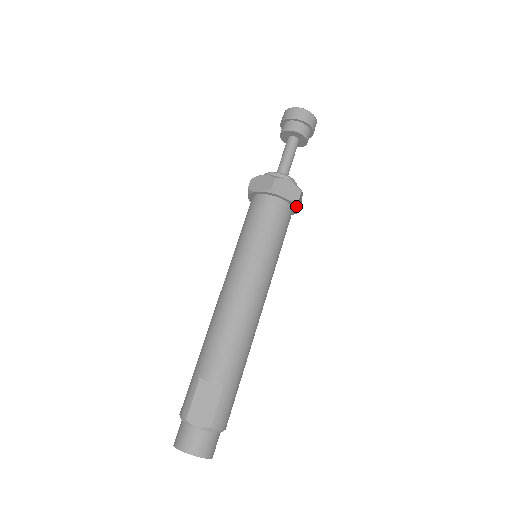
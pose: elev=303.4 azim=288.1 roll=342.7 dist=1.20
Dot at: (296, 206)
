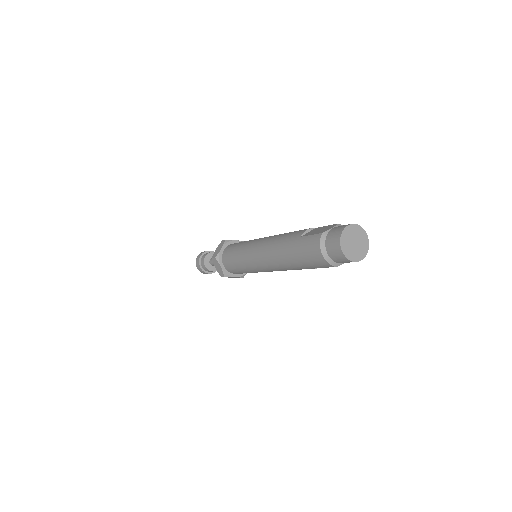
Dot at: occluded
